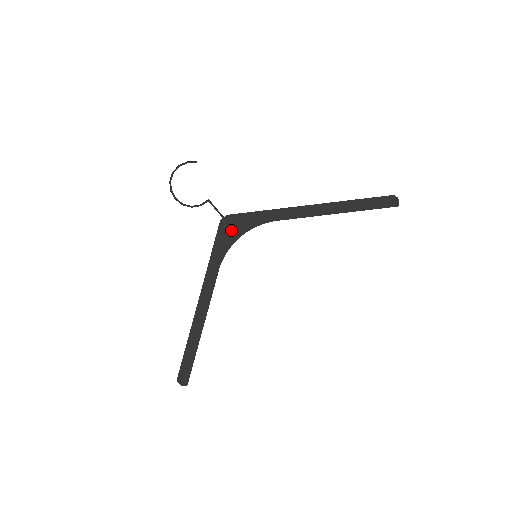
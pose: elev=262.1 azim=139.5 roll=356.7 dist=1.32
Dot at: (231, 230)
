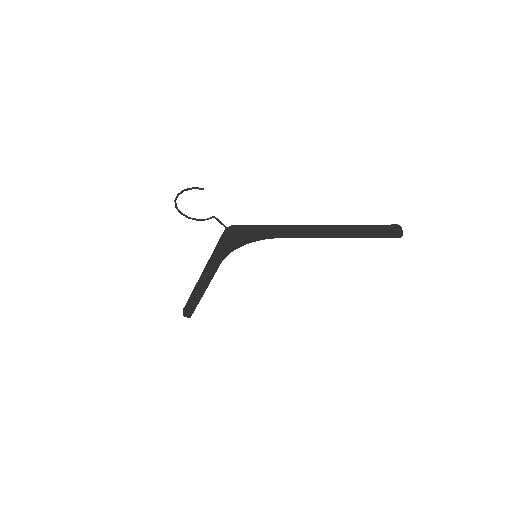
Dot at: (235, 241)
